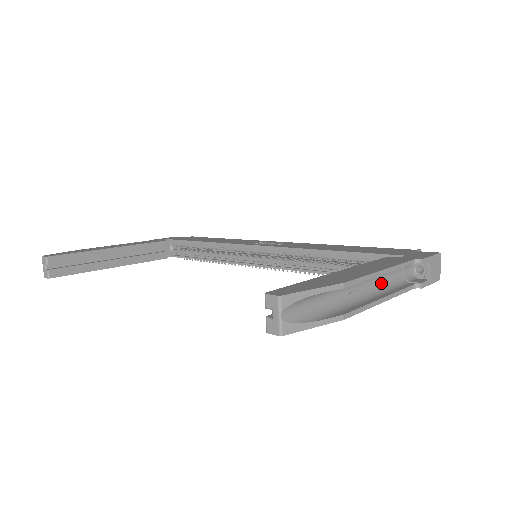
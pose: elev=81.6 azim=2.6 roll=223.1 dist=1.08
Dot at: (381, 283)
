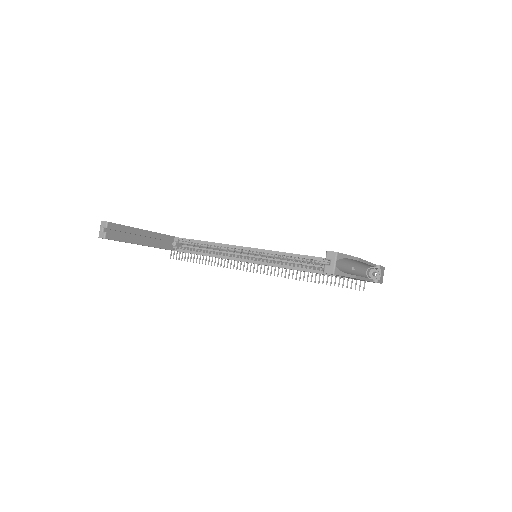
Dot at: (360, 273)
